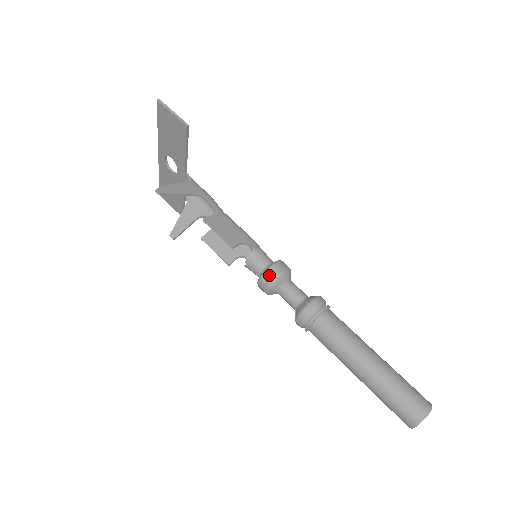
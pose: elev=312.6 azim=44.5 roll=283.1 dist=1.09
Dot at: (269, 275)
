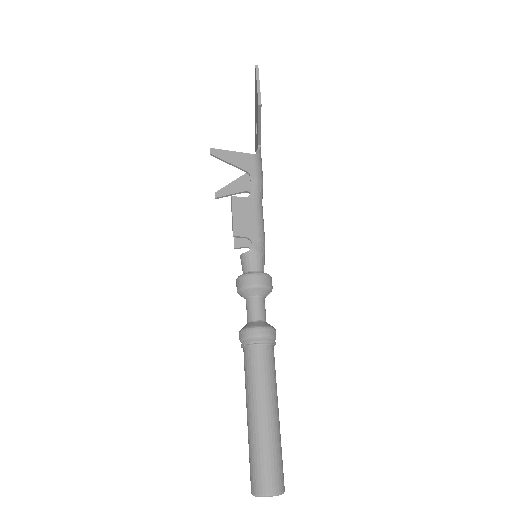
Dot at: (243, 280)
